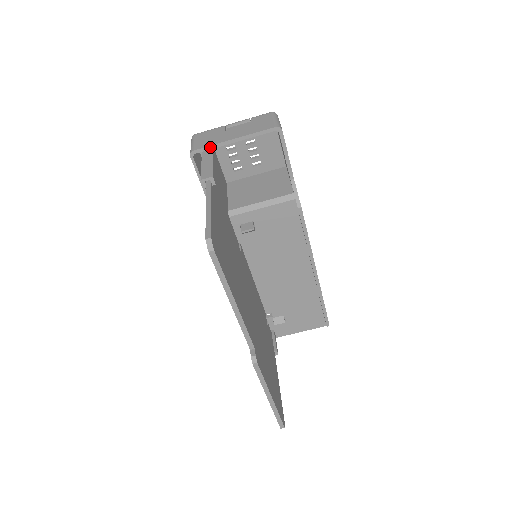
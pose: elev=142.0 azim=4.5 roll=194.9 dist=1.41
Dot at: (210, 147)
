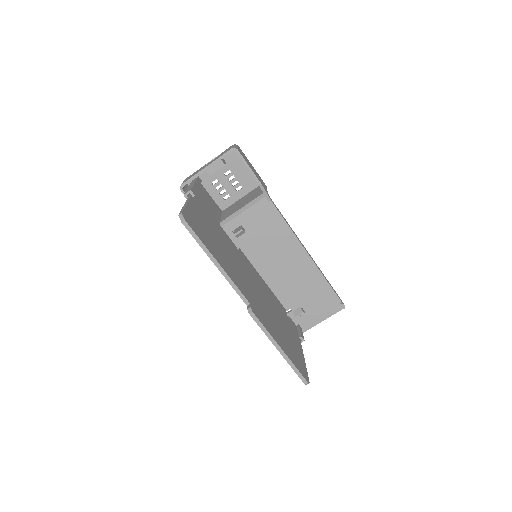
Dot at: (192, 178)
